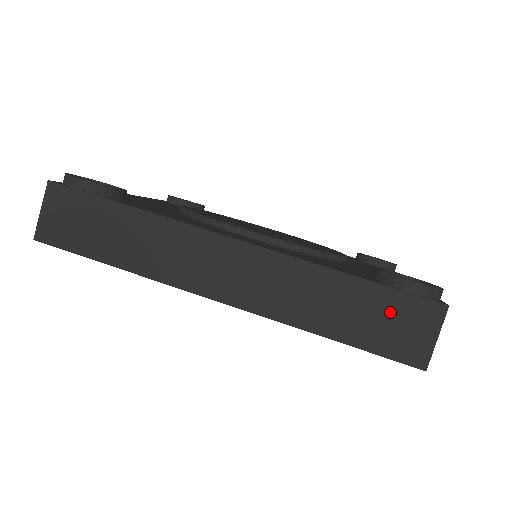
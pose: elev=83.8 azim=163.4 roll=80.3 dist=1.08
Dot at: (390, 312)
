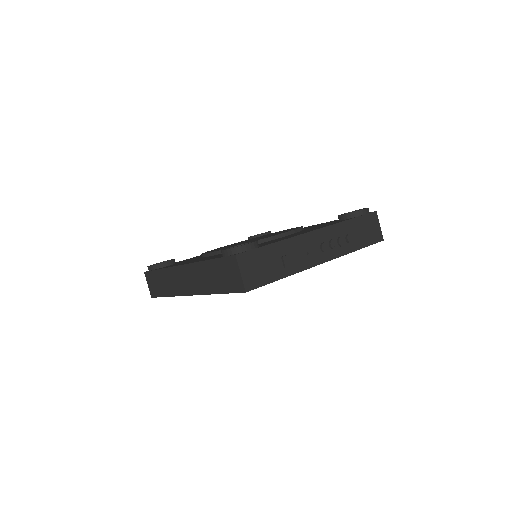
Dot at: (224, 270)
